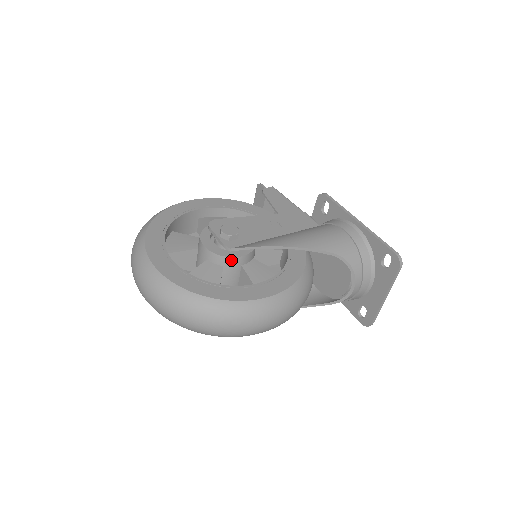
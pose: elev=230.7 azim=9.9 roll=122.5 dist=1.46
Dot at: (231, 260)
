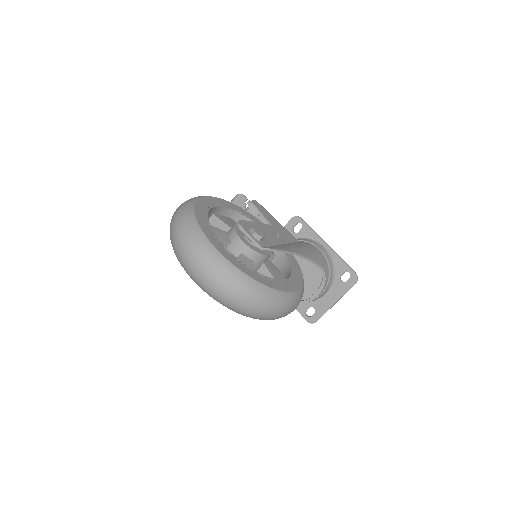
Dot at: (262, 257)
